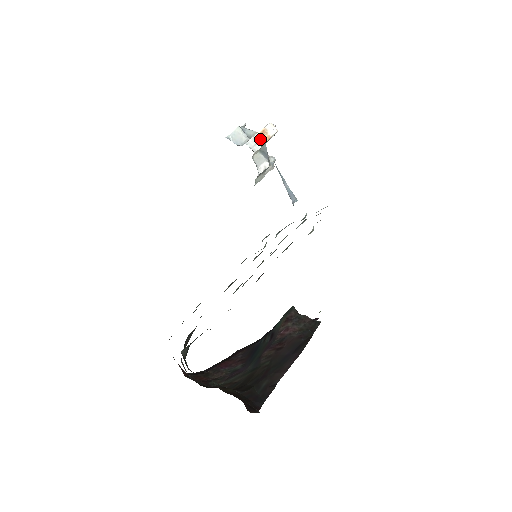
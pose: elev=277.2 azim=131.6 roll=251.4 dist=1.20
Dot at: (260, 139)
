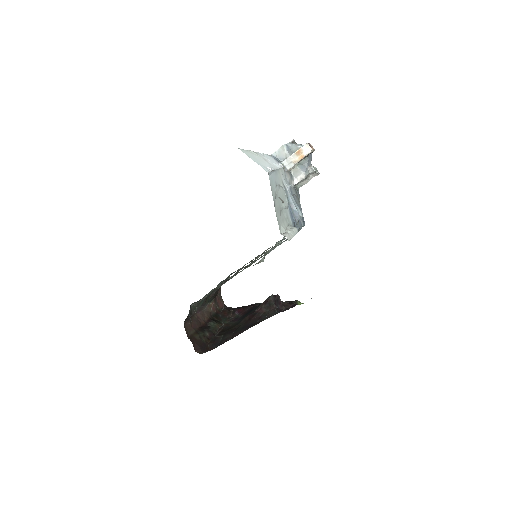
Dot at: (295, 158)
